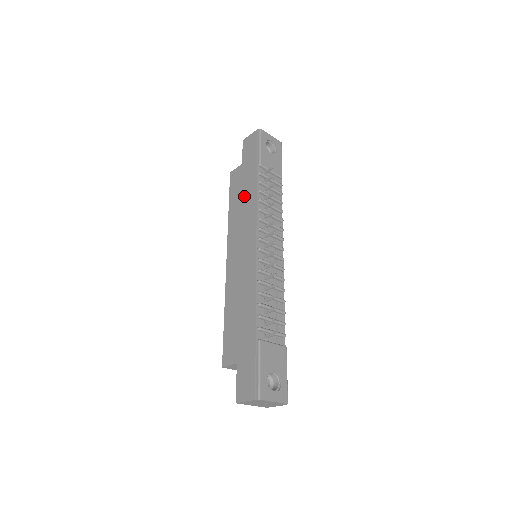
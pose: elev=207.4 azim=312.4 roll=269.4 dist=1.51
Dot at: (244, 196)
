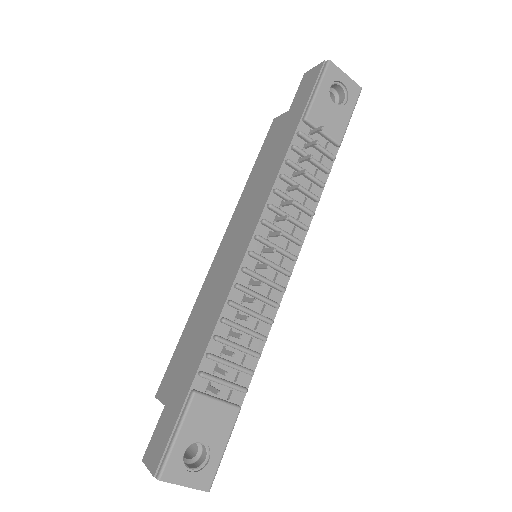
Dot at: (270, 162)
